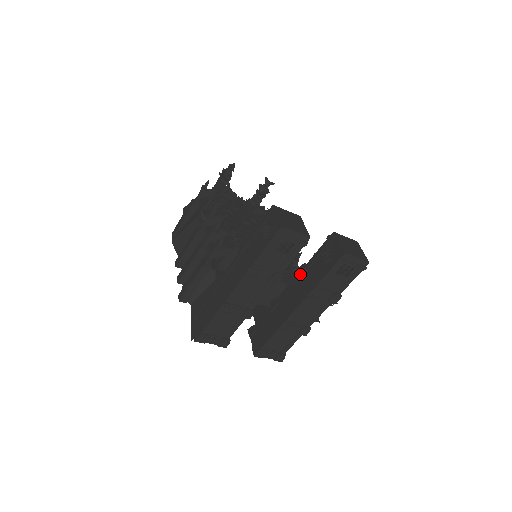
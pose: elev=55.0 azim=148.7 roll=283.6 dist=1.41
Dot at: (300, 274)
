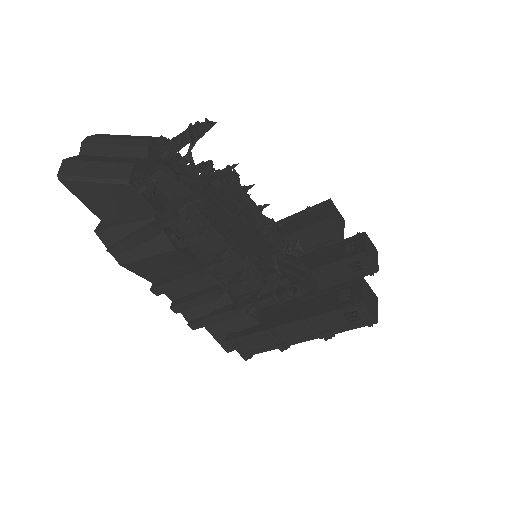
Dot at: (320, 274)
